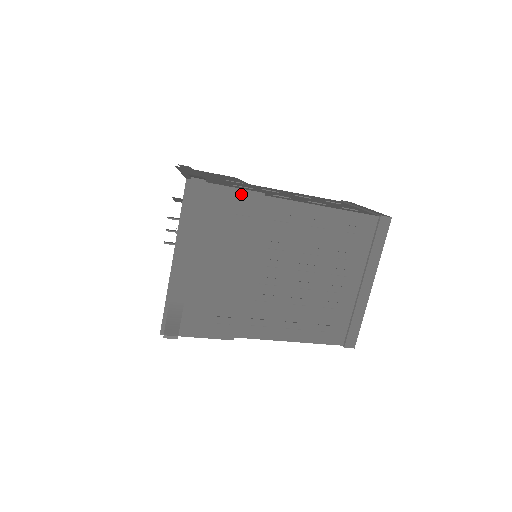
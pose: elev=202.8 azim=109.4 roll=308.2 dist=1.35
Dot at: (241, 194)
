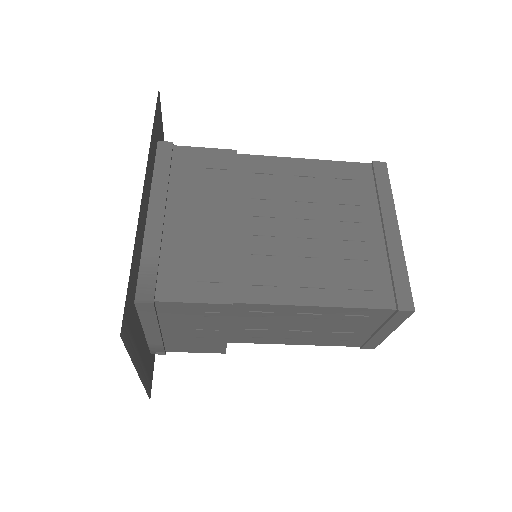
Dot at: (211, 152)
